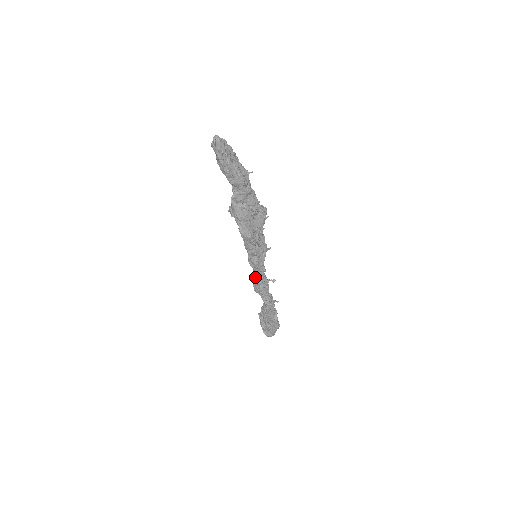
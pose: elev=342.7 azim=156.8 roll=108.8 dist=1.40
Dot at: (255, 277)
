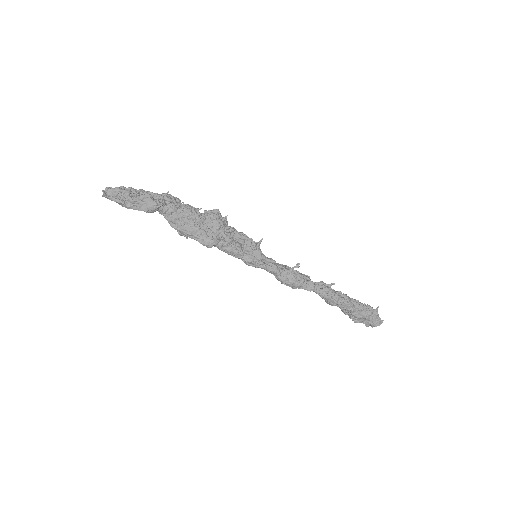
Dot at: (274, 275)
